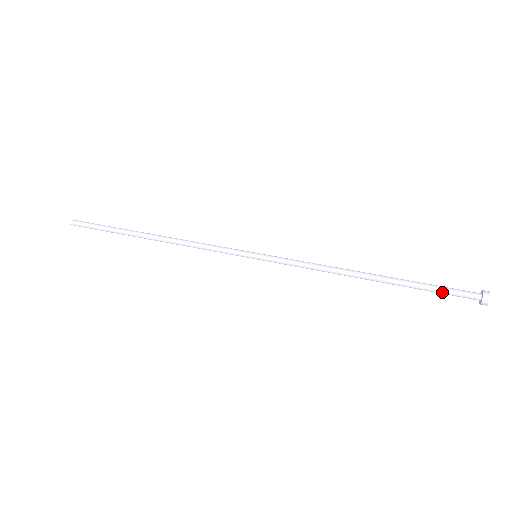
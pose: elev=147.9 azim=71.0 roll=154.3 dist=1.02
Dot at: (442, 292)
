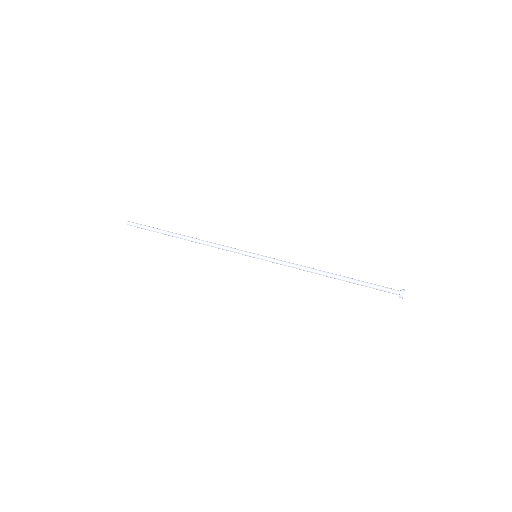
Dot at: occluded
